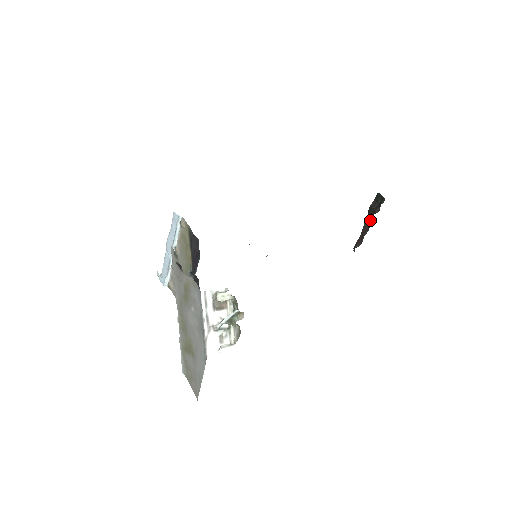
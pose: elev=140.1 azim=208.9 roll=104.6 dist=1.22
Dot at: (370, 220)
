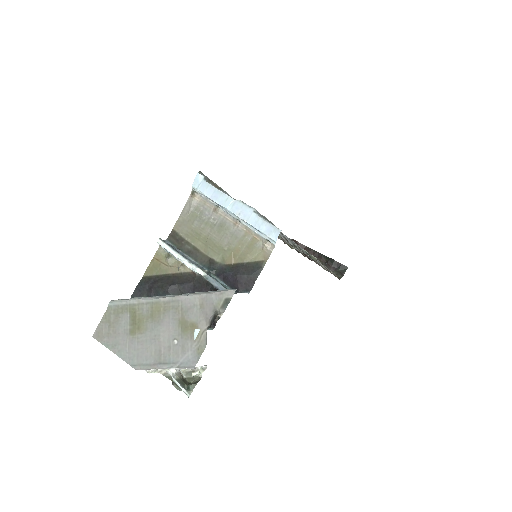
Dot at: (322, 259)
